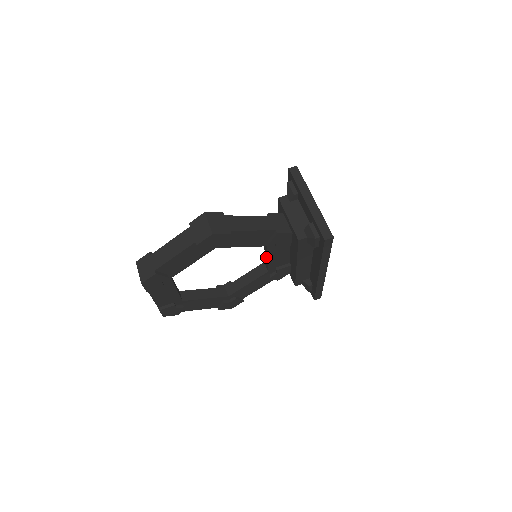
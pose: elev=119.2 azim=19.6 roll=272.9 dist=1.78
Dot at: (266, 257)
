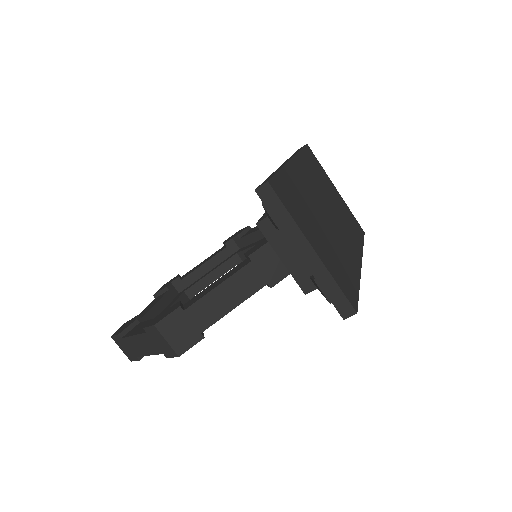
Dot at: occluded
